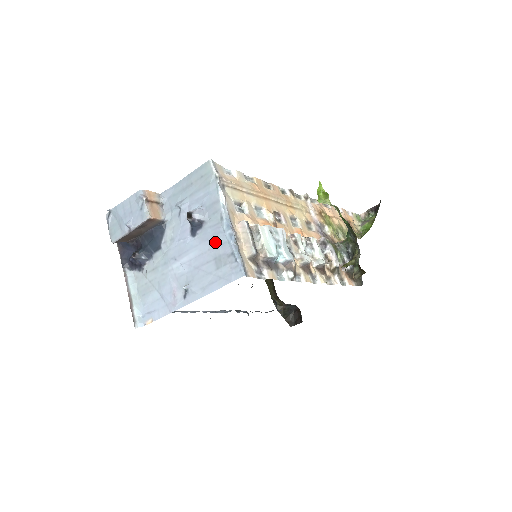
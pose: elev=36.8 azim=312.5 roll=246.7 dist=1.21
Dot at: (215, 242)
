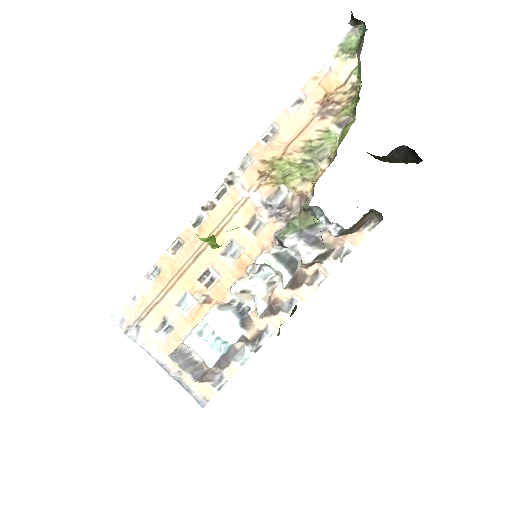
Dot at: occluded
